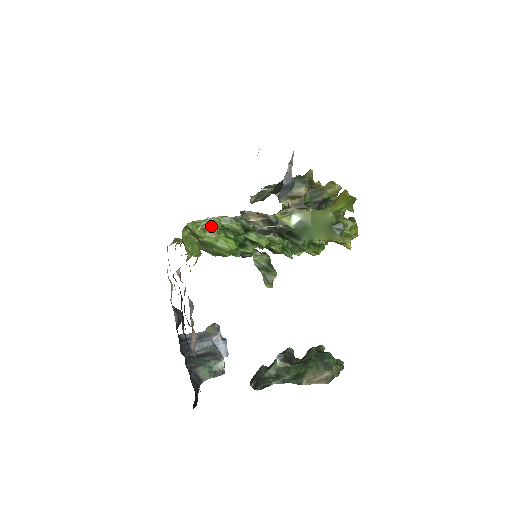
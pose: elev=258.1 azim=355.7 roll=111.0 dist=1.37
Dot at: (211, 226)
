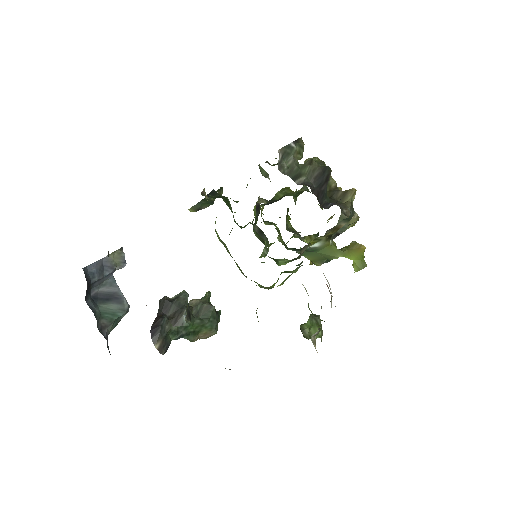
Dot at: (287, 278)
